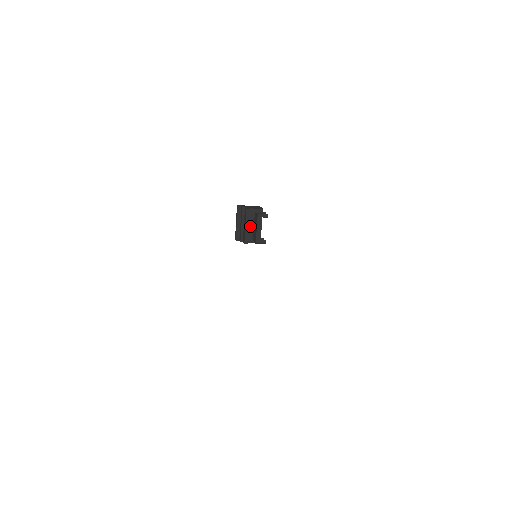
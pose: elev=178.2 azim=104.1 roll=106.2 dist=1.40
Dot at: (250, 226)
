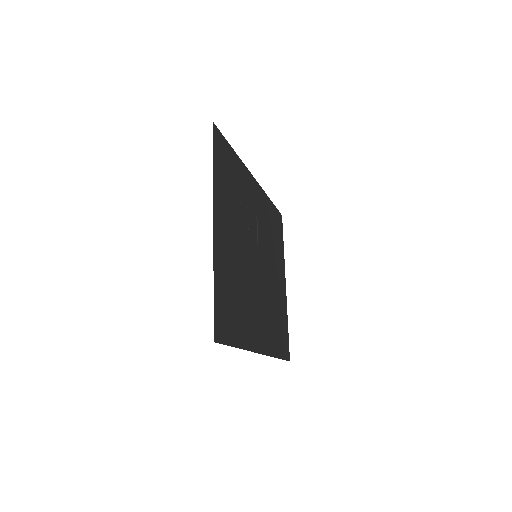
Dot at: occluded
